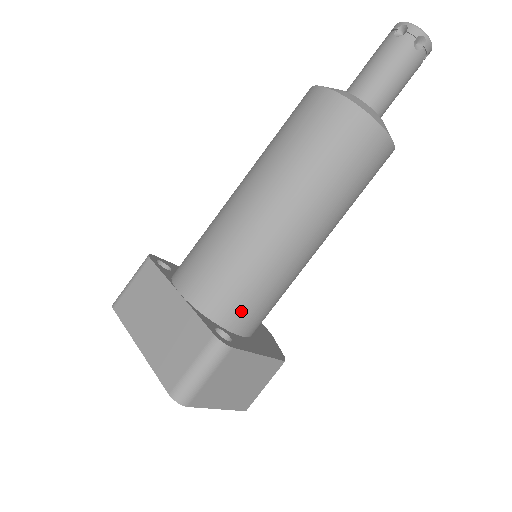
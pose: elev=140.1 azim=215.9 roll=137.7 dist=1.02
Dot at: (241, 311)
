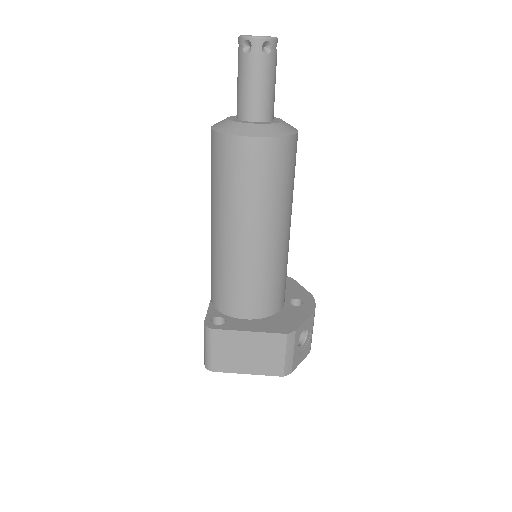
Dot at: (231, 302)
